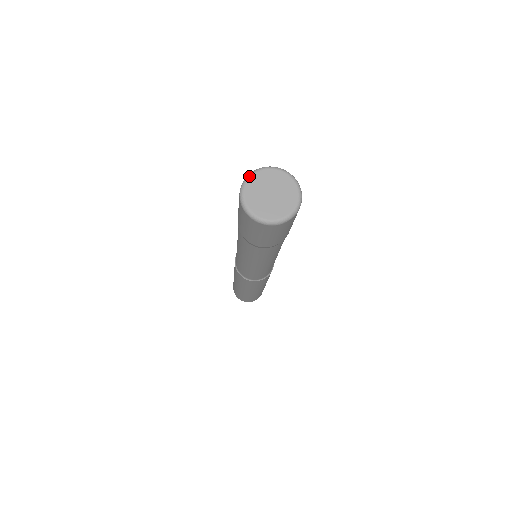
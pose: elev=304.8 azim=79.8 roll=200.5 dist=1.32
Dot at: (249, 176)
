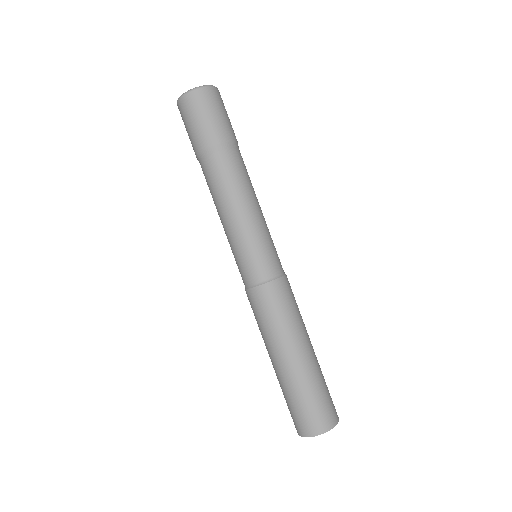
Dot at: occluded
